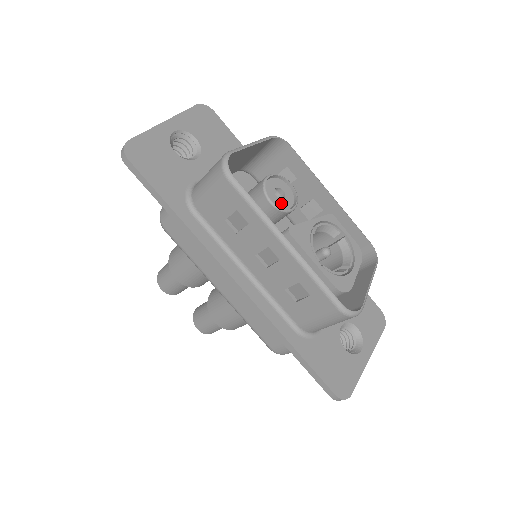
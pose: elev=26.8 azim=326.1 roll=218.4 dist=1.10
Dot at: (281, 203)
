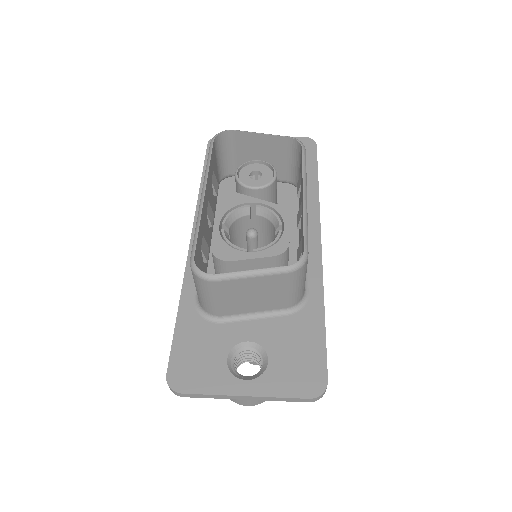
Dot at: (248, 180)
